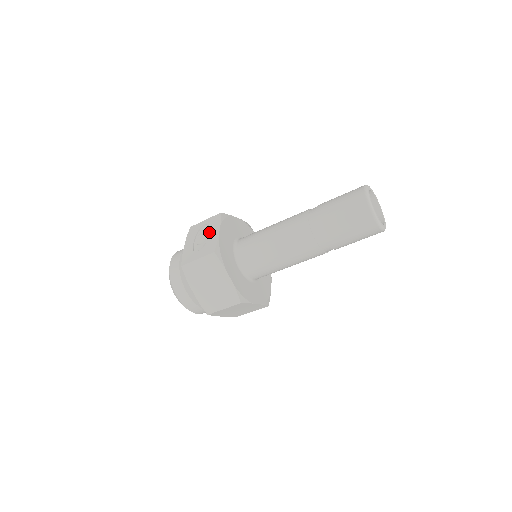
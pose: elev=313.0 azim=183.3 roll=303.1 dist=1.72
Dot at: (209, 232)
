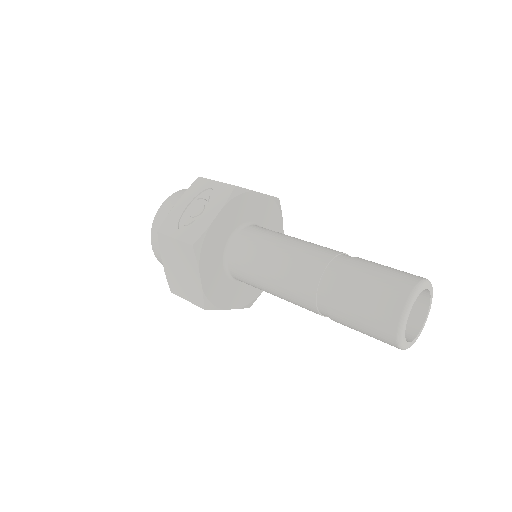
Dot at: (208, 206)
